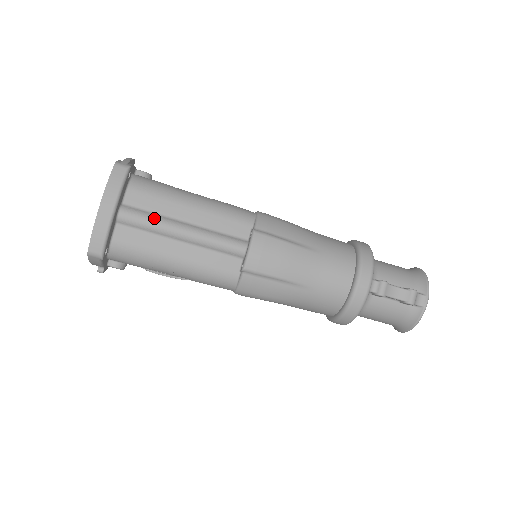
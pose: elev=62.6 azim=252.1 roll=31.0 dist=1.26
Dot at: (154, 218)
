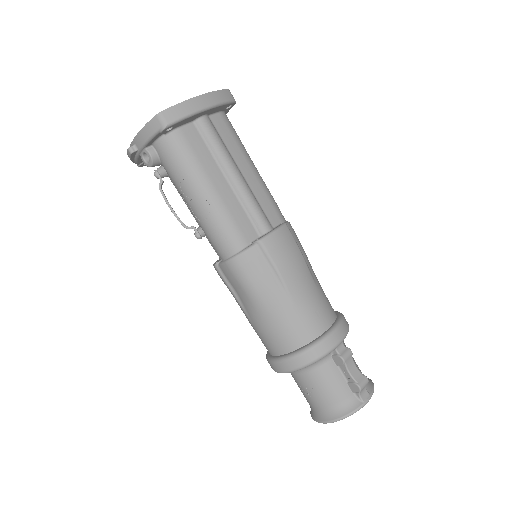
Dot at: (224, 145)
